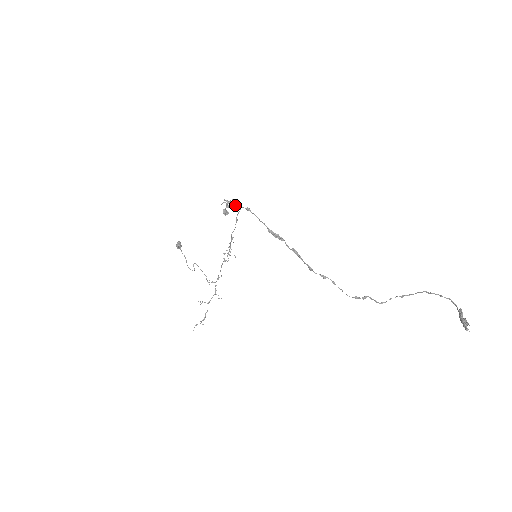
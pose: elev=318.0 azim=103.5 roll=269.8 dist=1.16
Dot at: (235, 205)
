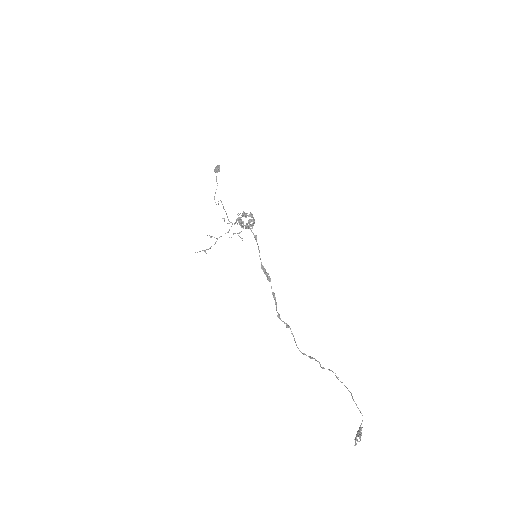
Dot at: (246, 226)
